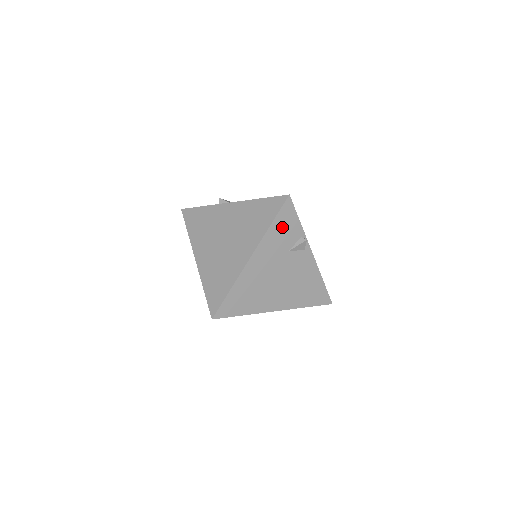
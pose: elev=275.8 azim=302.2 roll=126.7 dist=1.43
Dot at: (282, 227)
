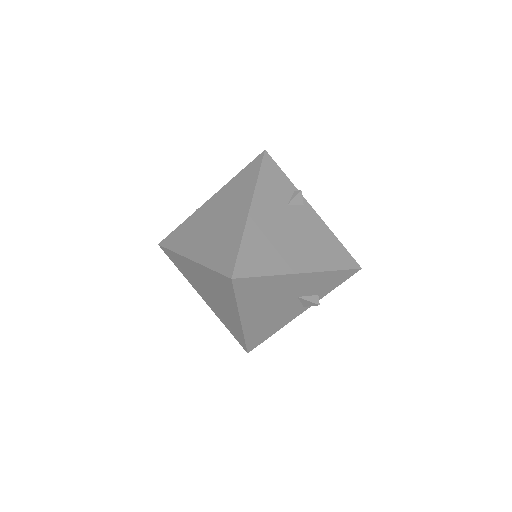
Dot at: (271, 179)
